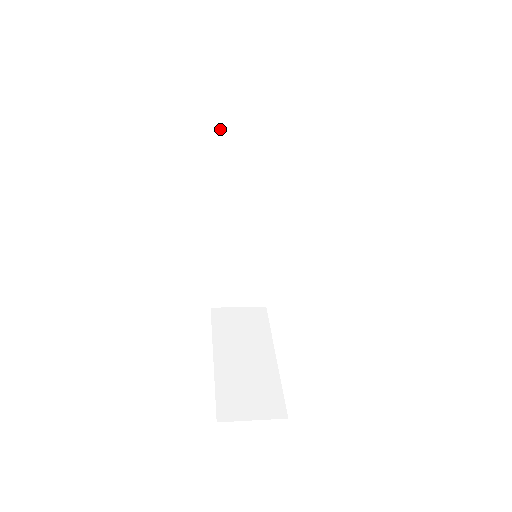
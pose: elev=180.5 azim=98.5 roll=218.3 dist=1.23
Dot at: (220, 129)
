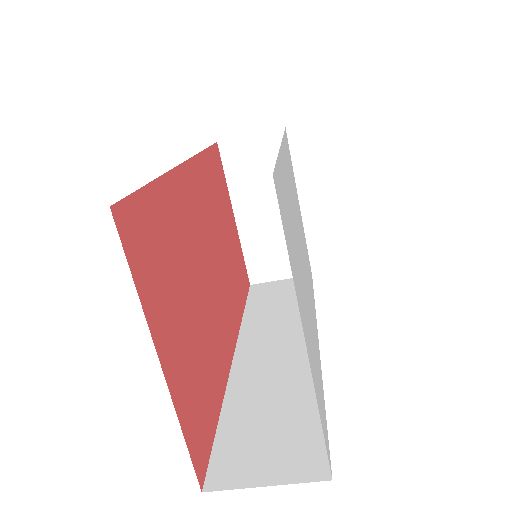
Dot at: (248, 304)
